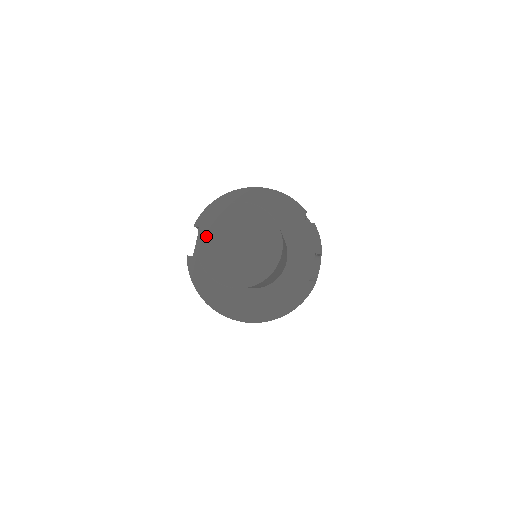
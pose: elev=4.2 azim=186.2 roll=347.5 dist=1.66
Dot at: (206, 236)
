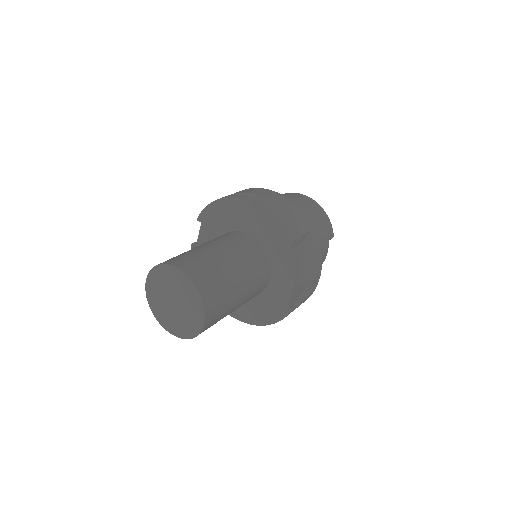
Dot at: (151, 284)
